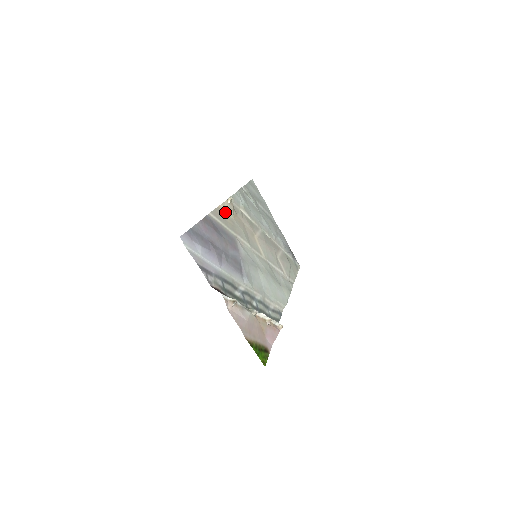
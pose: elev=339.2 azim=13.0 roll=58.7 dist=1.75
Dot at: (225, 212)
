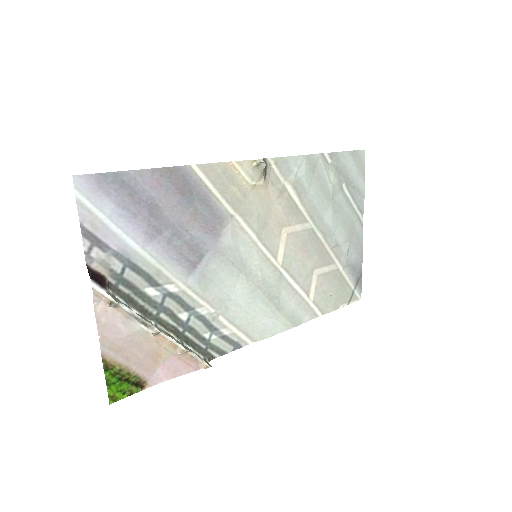
Dot at: (238, 175)
